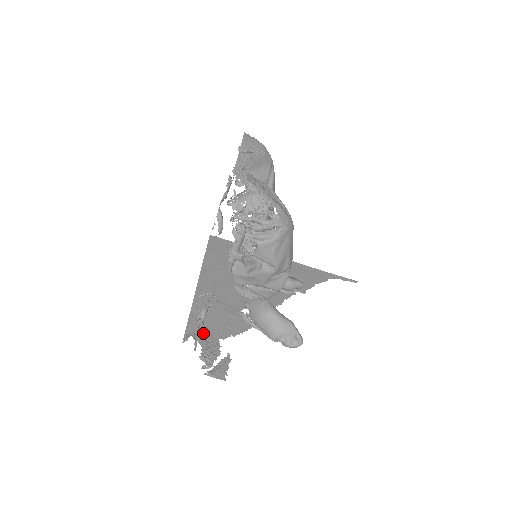
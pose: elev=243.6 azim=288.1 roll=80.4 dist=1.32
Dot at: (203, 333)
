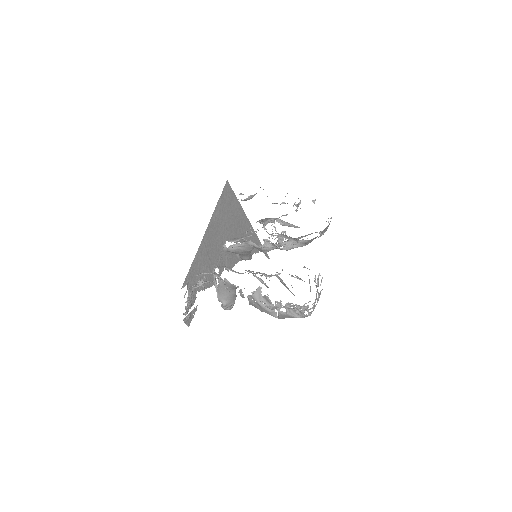
Dot at: (192, 283)
